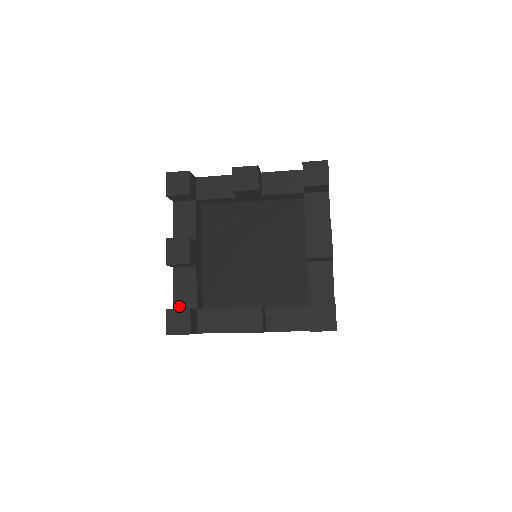
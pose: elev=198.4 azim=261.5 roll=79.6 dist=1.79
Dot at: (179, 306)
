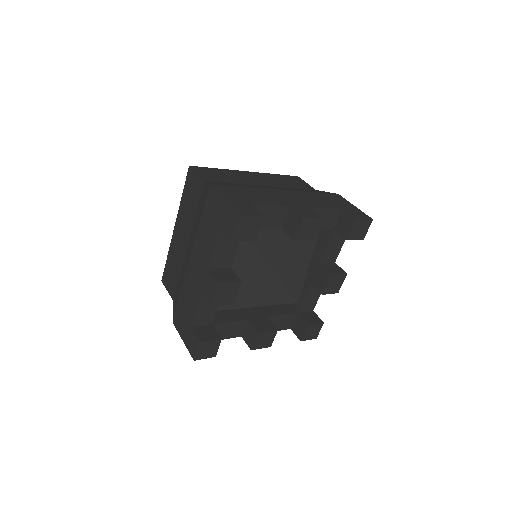
Dot at: (197, 324)
